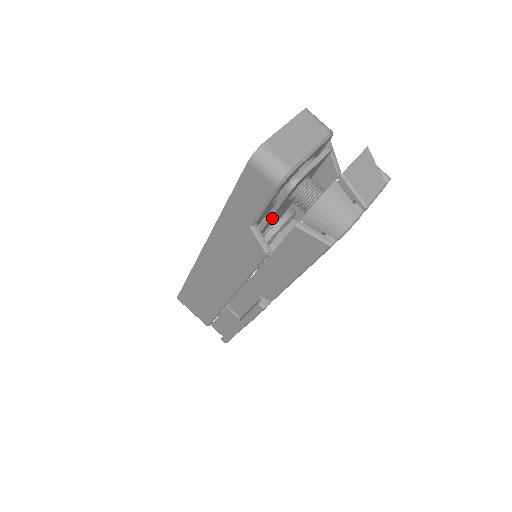
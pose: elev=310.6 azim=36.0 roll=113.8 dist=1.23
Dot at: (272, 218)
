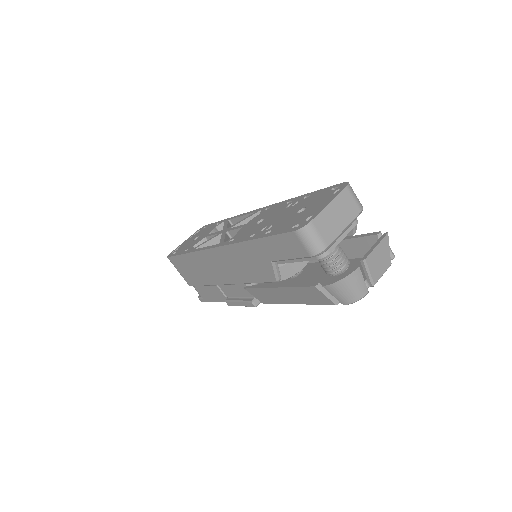
Dot at: occluded
